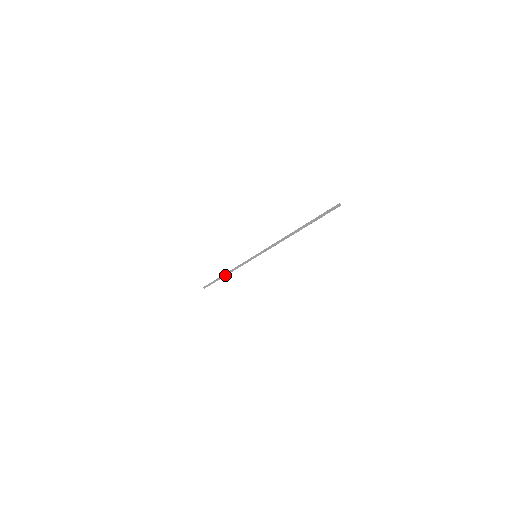
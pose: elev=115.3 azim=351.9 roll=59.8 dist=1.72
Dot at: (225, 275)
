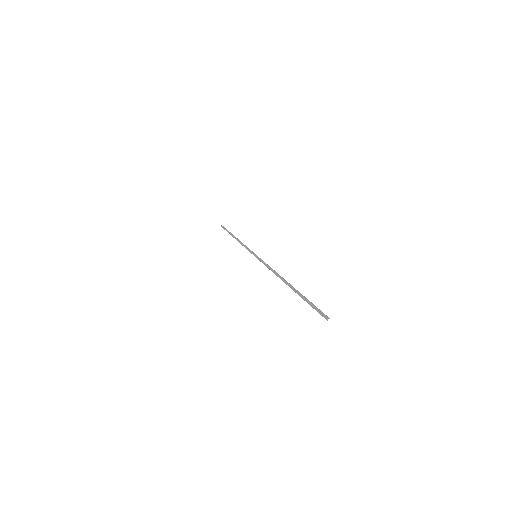
Dot at: (235, 238)
